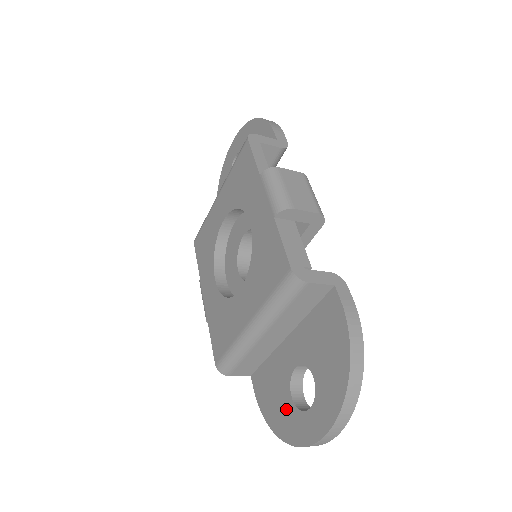
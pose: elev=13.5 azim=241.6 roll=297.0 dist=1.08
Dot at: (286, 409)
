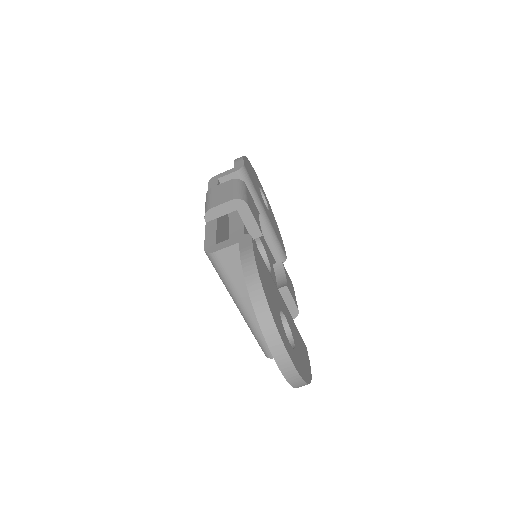
Dot at: occluded
